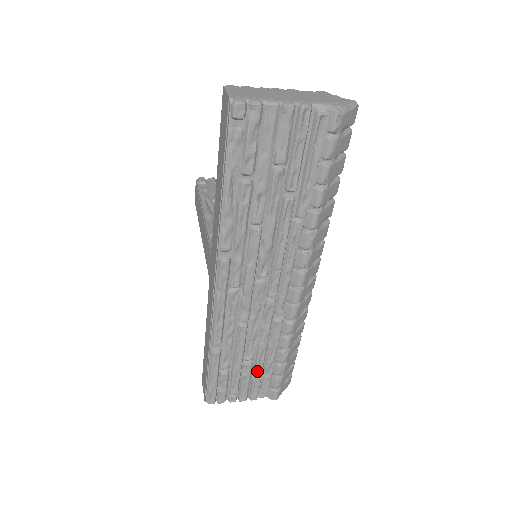
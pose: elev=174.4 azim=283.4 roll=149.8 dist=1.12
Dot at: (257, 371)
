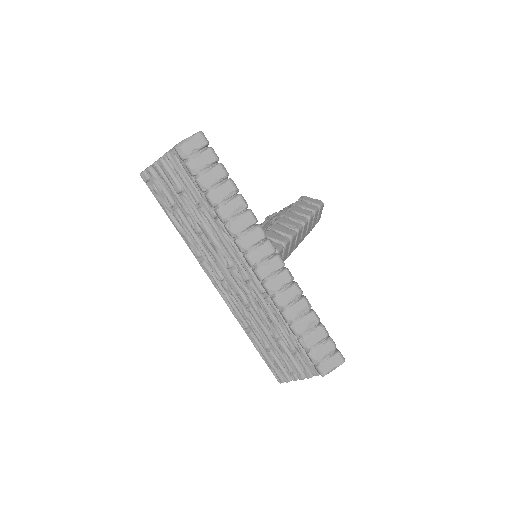
Dot at: (288, 348)
